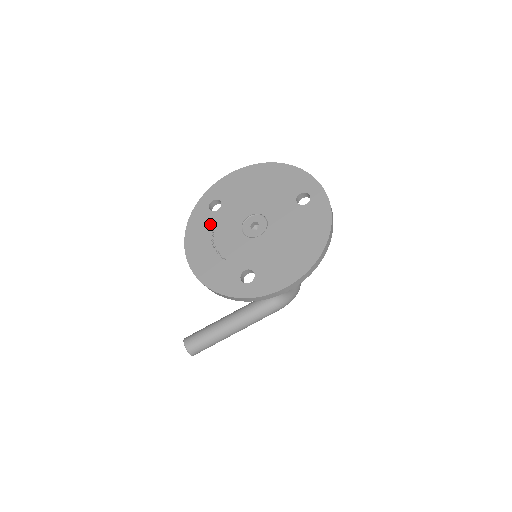
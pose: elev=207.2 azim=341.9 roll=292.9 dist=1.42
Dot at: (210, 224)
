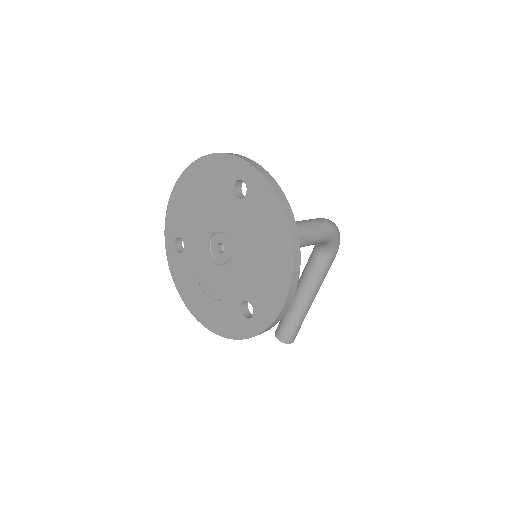
Dot at: (187, 268)
